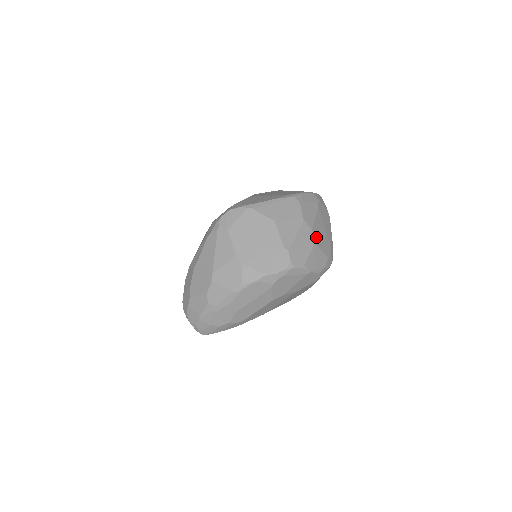
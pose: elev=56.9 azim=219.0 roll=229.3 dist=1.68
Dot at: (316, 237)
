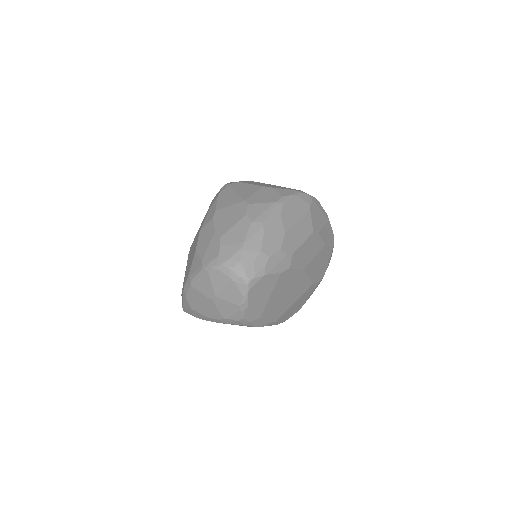
Dot at: occluded
